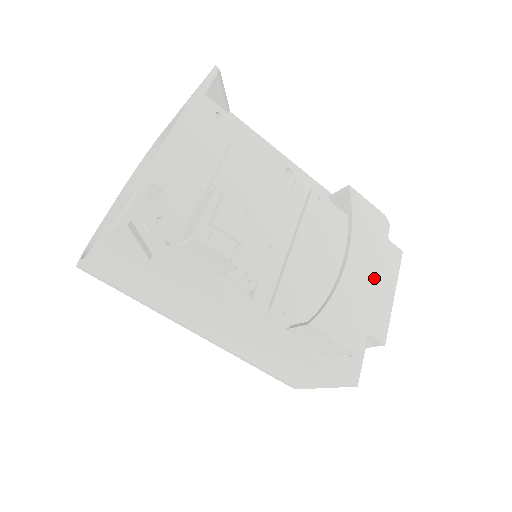
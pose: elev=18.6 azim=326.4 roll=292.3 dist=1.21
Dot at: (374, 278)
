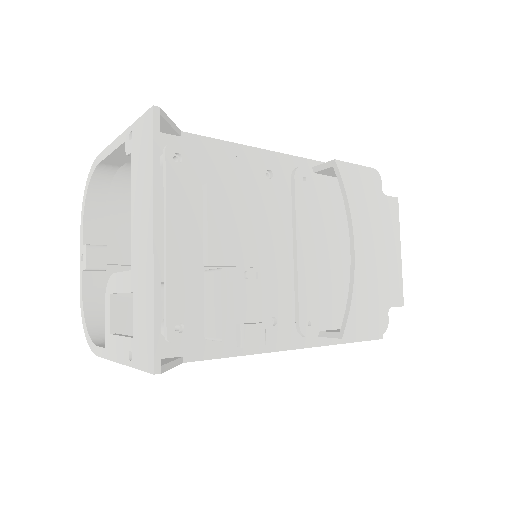
Dot at: (381, 248)
